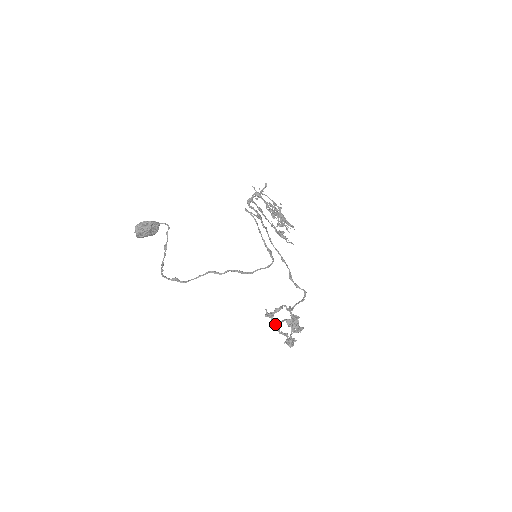
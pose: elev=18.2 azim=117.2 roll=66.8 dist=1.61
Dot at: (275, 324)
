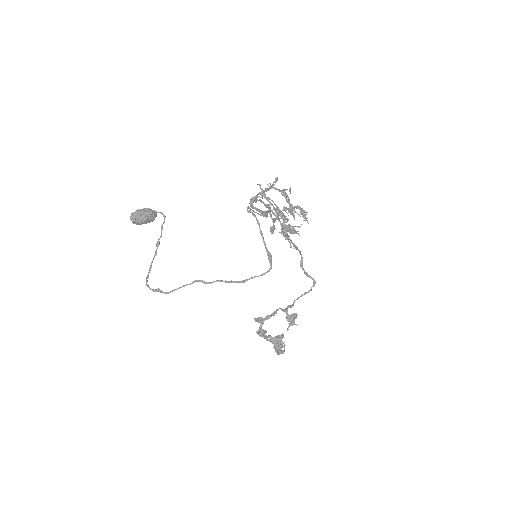
Dot at: (261, 336)
